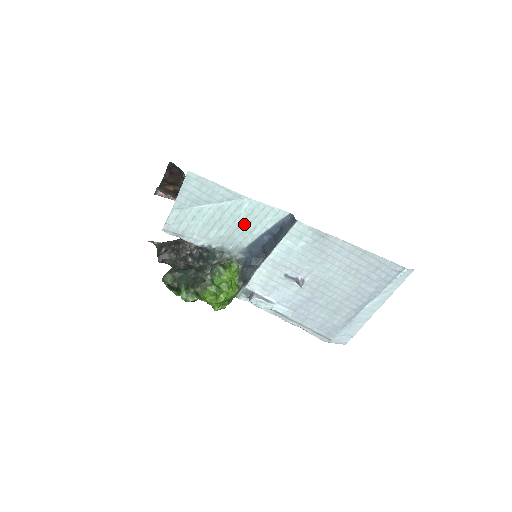
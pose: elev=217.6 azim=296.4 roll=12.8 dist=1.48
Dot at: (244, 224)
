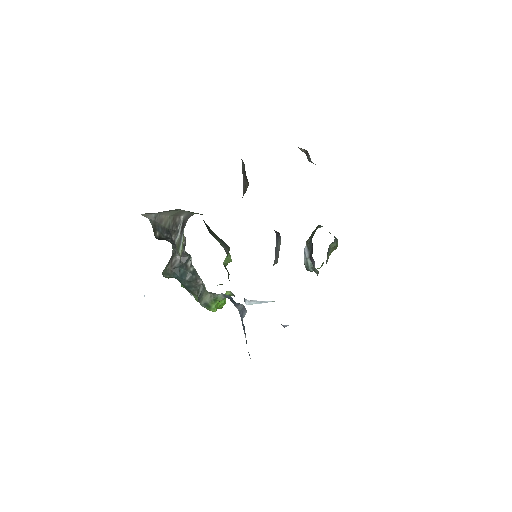
Dot at: occluded
